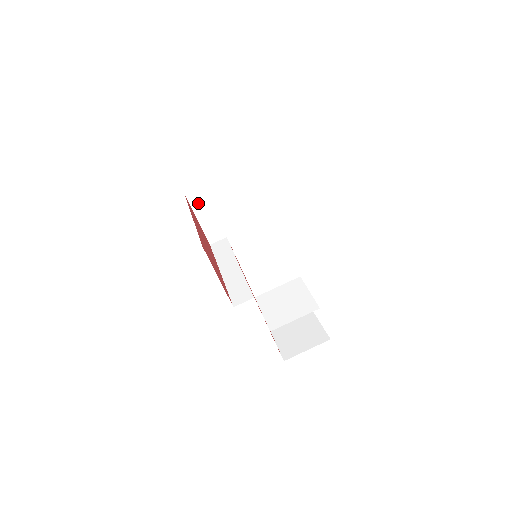
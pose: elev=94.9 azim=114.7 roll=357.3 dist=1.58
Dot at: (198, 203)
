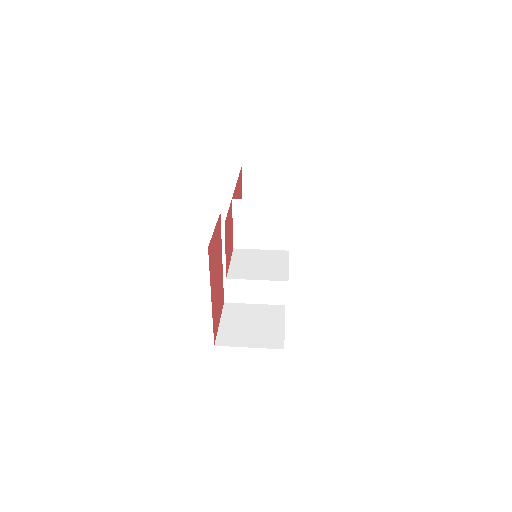
Dot at: (230, 313)
